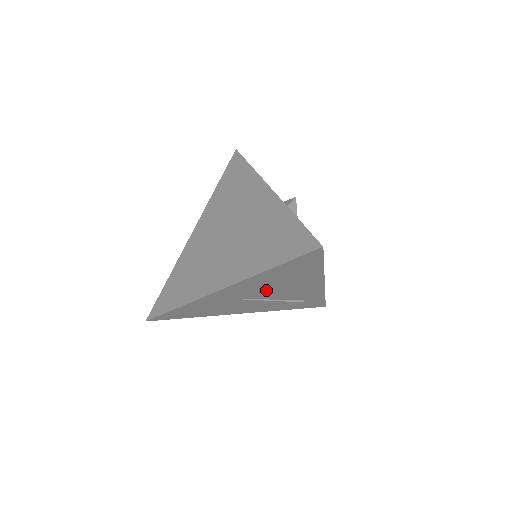
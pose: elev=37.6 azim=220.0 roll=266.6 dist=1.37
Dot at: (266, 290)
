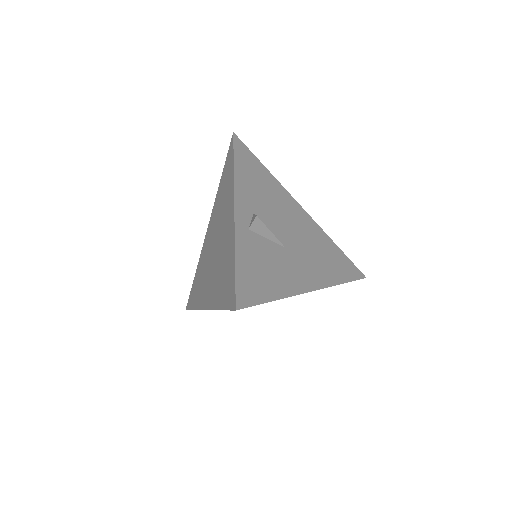
Dot at: occluded
